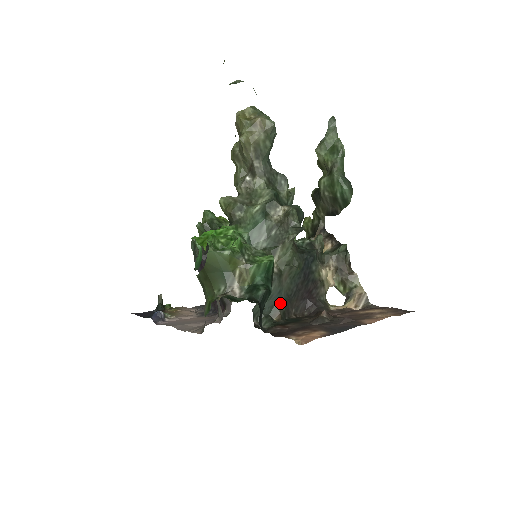
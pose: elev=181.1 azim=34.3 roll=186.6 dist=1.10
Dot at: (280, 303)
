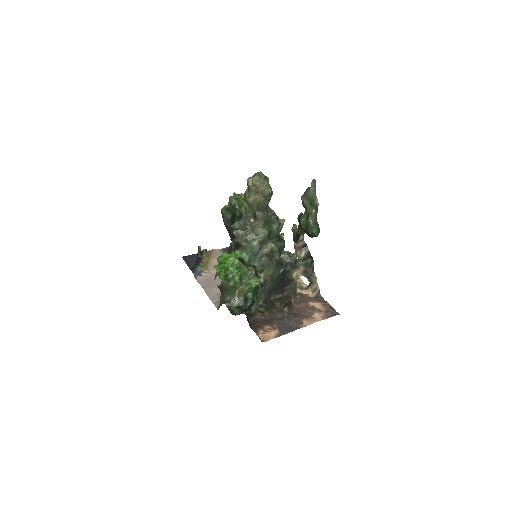
Dot at: (264, 295)
